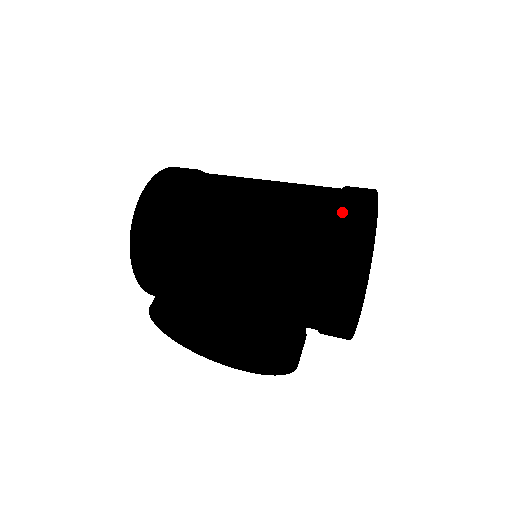
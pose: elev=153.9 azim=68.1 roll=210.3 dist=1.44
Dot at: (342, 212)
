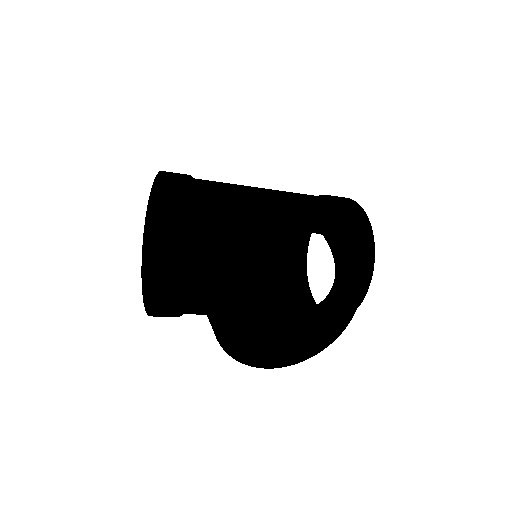
Dot at: (340, 198)
